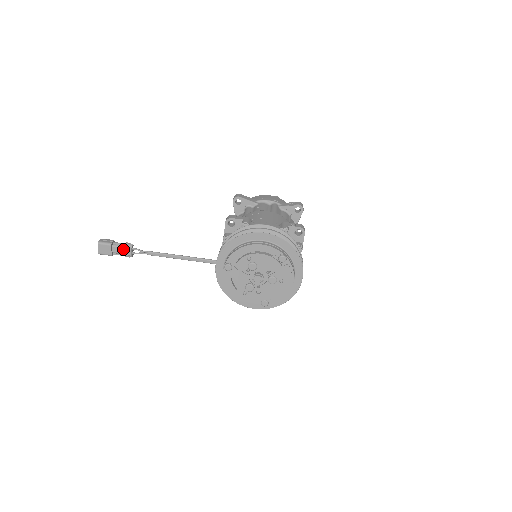
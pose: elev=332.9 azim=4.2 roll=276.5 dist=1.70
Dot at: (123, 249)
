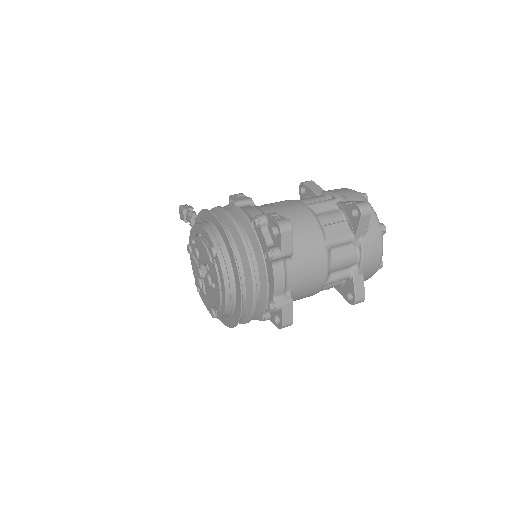
Dot at: occluded
